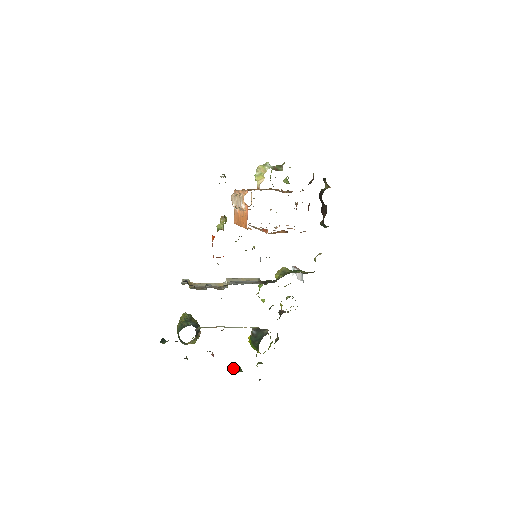
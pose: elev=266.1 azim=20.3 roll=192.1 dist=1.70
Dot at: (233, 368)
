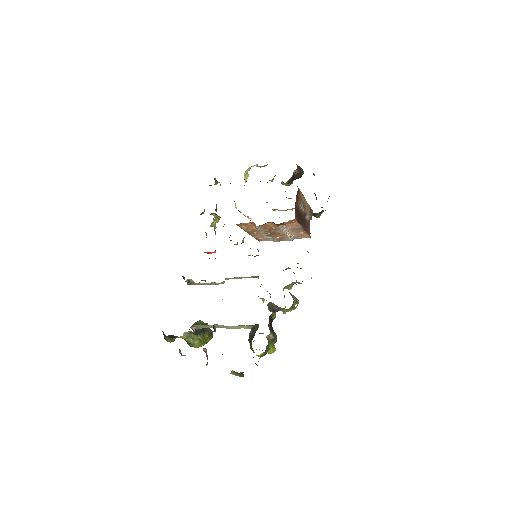
Dot at: (231, 371)
